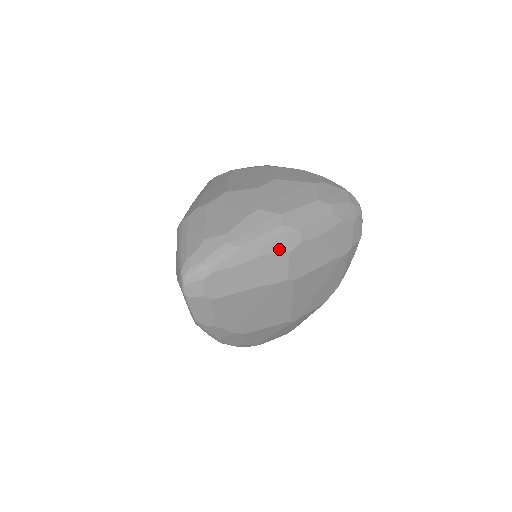
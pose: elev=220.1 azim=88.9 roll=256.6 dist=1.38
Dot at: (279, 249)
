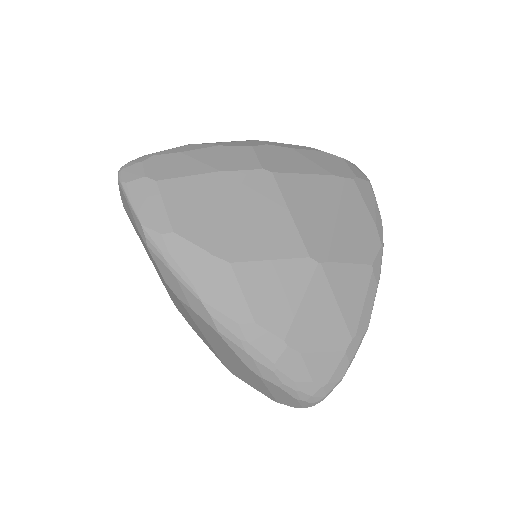
Dot at: (239, 145)
